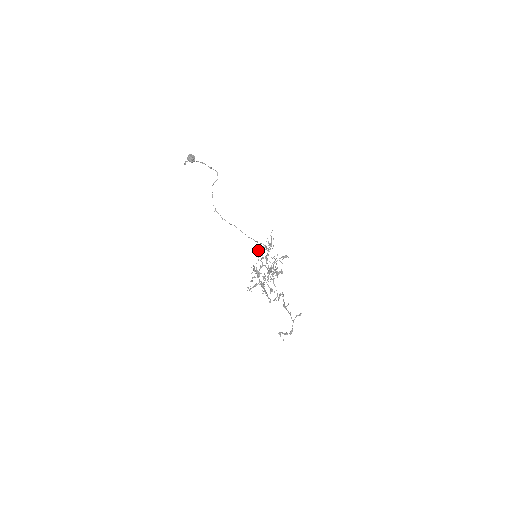
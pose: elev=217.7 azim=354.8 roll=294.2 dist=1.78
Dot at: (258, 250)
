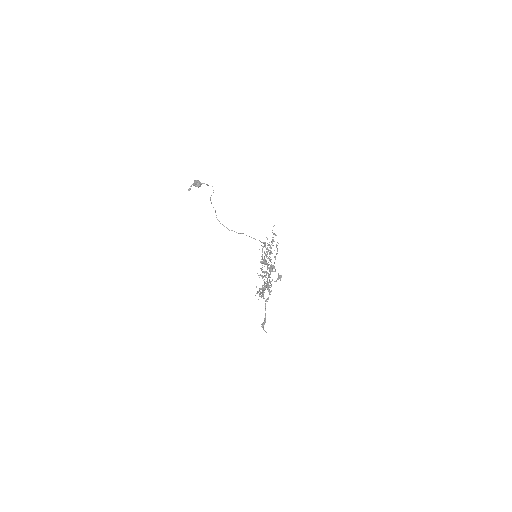
Dot at: occluded
